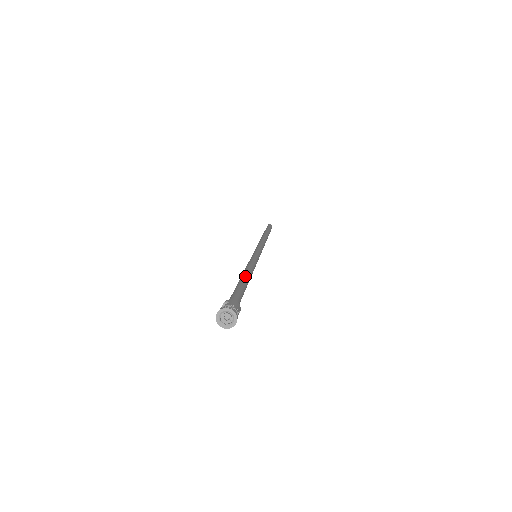
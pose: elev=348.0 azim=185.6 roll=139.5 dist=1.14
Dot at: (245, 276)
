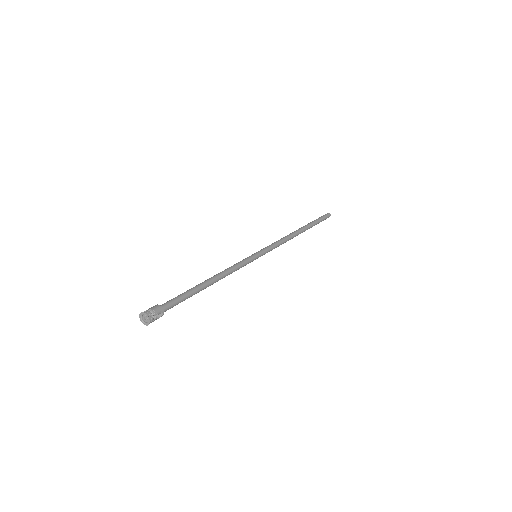
Dot at: (205, 281)
